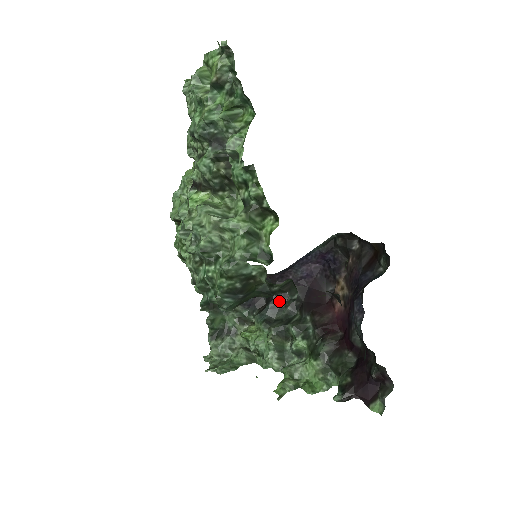
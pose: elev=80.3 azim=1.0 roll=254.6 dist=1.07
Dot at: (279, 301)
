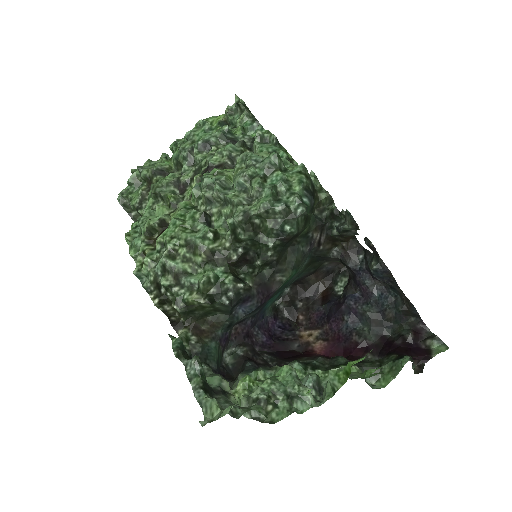
Dot at: (255, 362)
